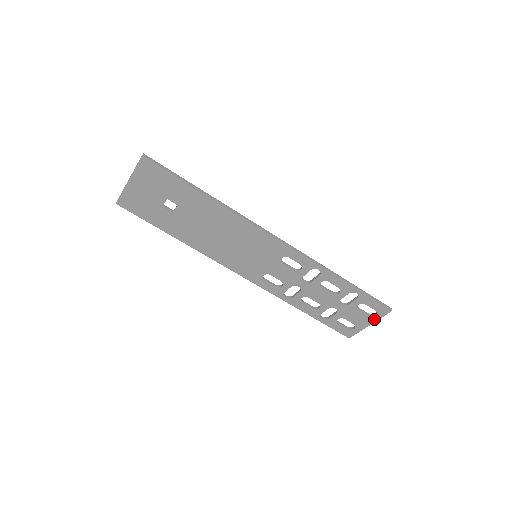
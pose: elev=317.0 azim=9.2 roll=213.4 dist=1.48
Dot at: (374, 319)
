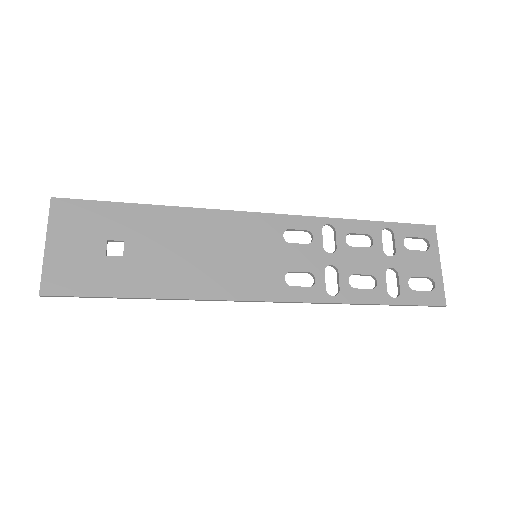
Dot at: (435, 252)
